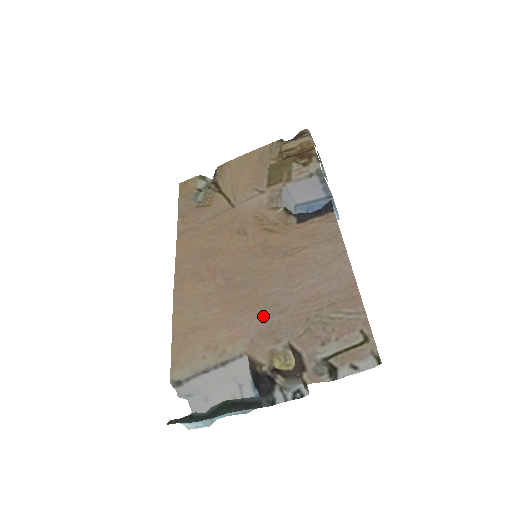
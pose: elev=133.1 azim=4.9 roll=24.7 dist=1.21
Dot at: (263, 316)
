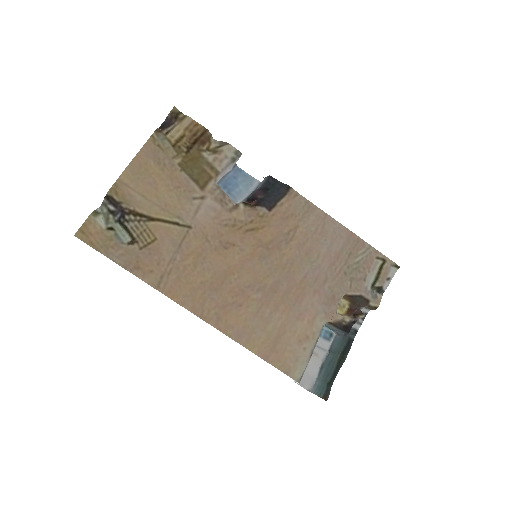
Dot at: (316, 293)
